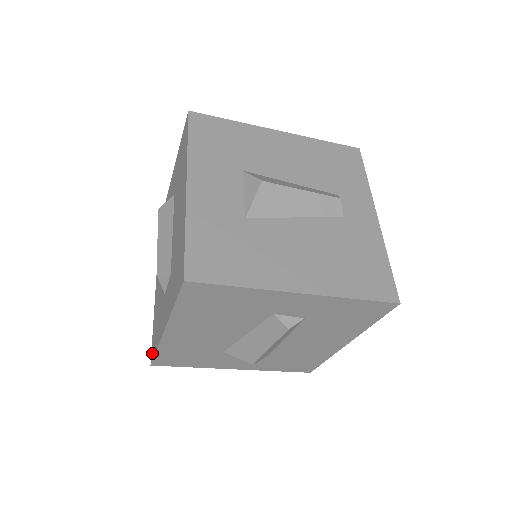
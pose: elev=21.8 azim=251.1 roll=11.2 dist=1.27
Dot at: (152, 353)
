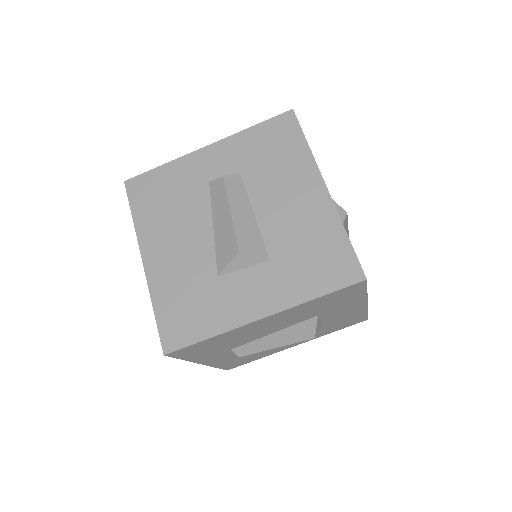
Dot at: occluded
